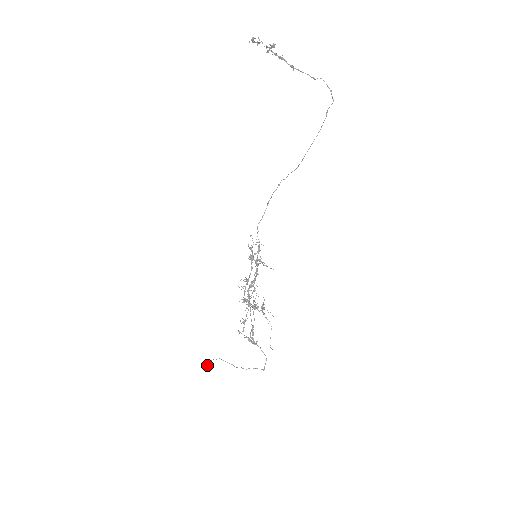
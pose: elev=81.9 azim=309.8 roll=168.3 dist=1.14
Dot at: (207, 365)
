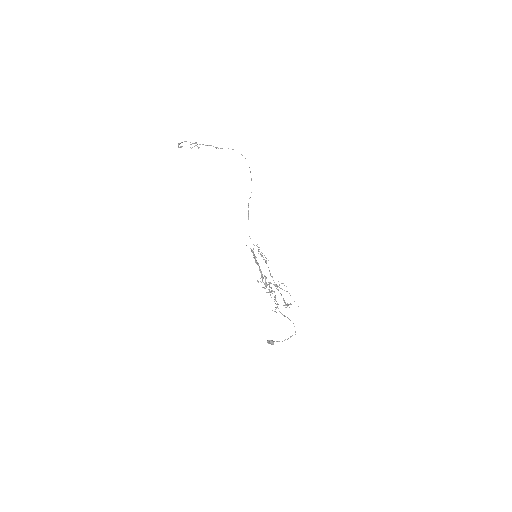
Dot at: (272, 340)
